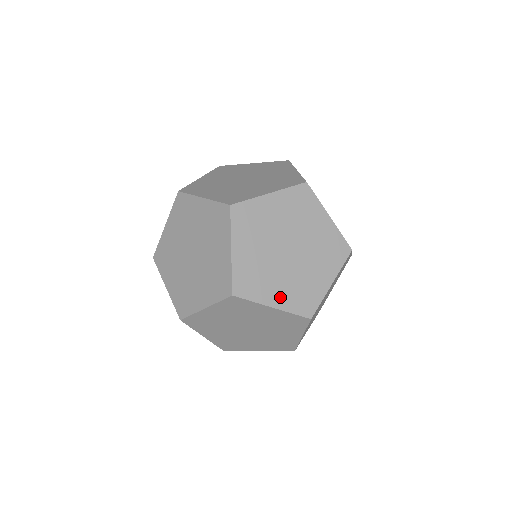
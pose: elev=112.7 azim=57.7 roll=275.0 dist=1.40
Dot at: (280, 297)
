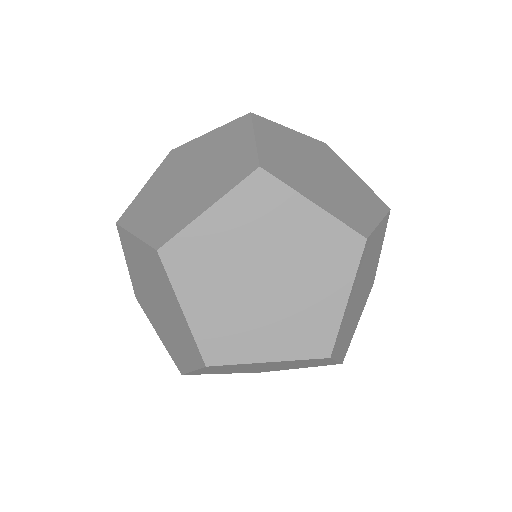
Dot at: (321, 200)
